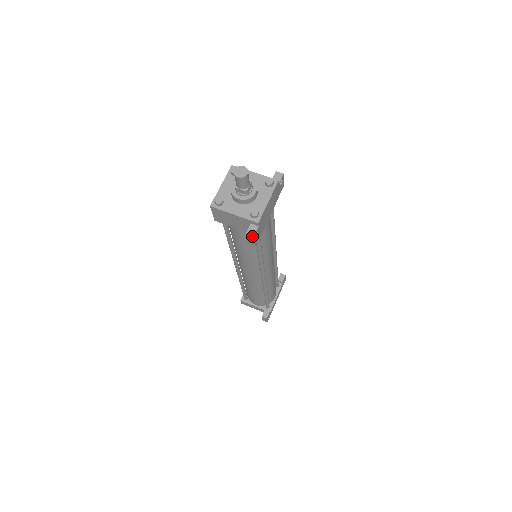
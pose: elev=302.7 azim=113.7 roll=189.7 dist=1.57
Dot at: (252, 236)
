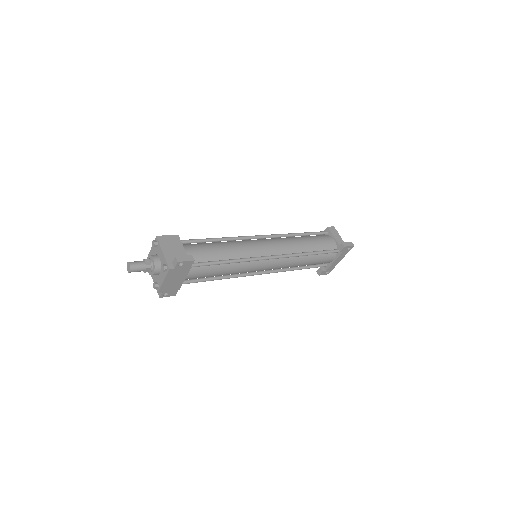
Dot at: (159, 296)
